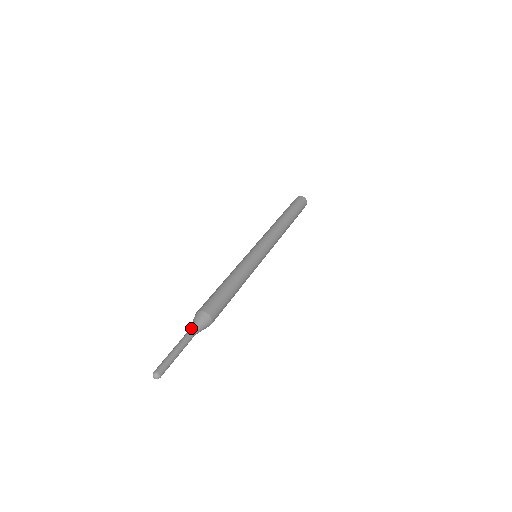
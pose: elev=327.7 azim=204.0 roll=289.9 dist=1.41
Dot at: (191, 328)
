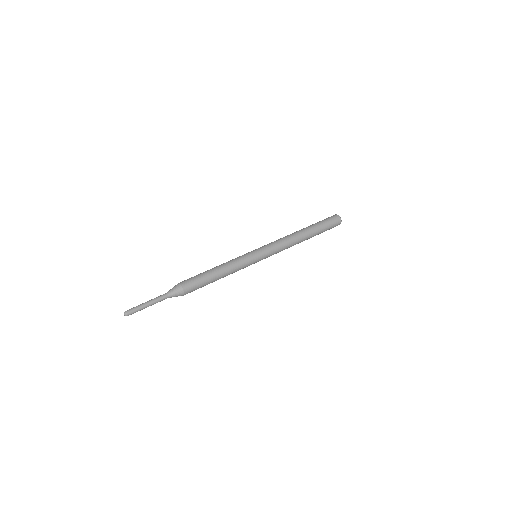
Dot at: (168, 295)
